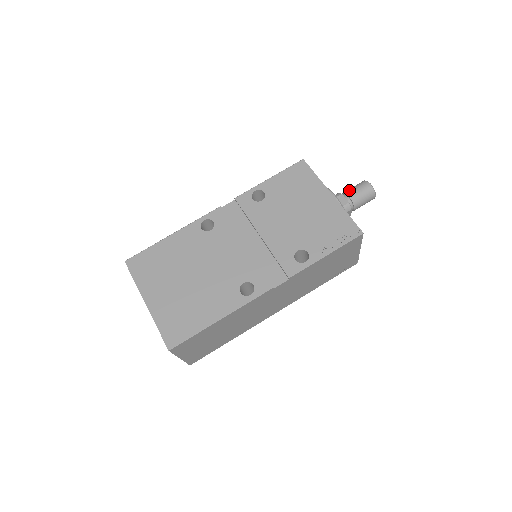
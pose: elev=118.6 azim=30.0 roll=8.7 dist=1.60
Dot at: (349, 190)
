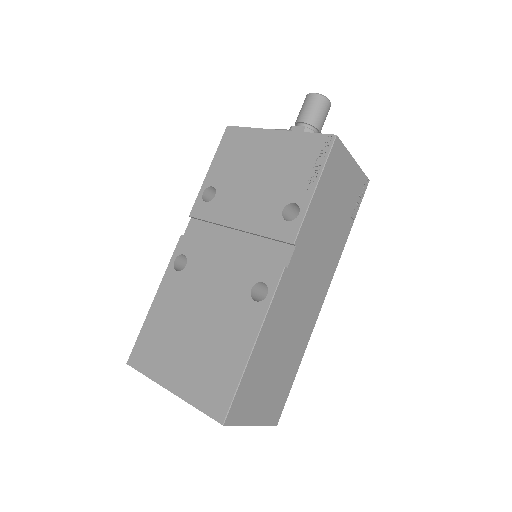
Dot at: (297, 117)
